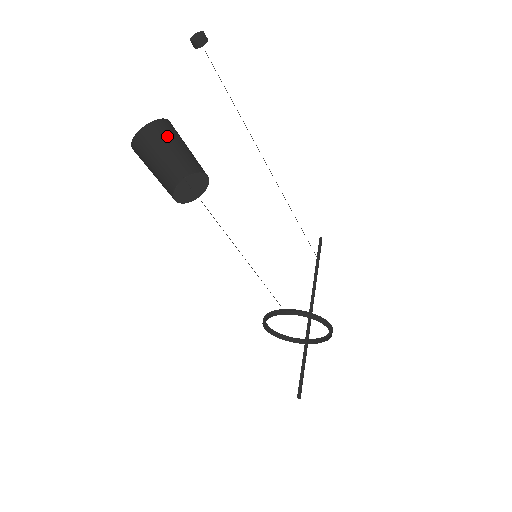
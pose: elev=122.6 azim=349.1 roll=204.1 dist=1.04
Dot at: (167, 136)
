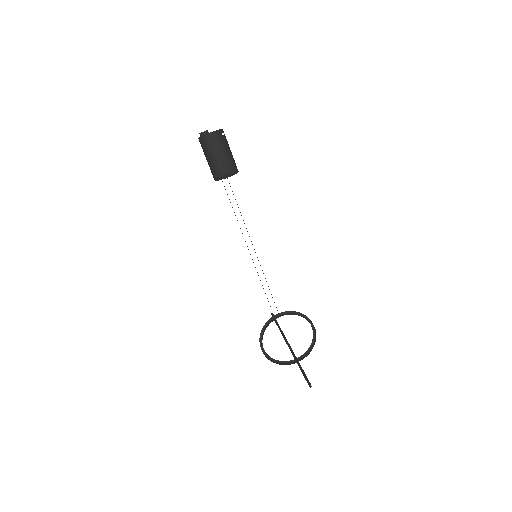
Dot at: (212, 146)
